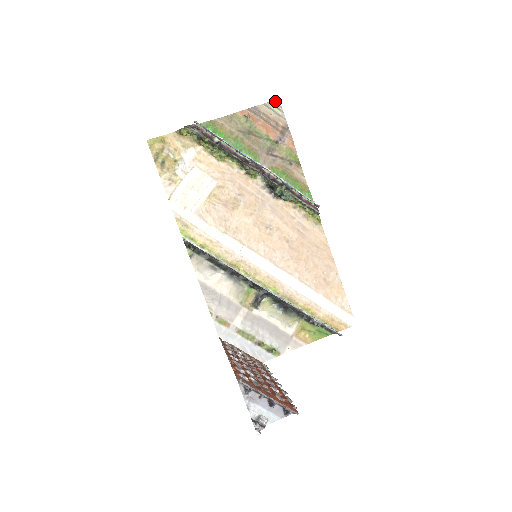
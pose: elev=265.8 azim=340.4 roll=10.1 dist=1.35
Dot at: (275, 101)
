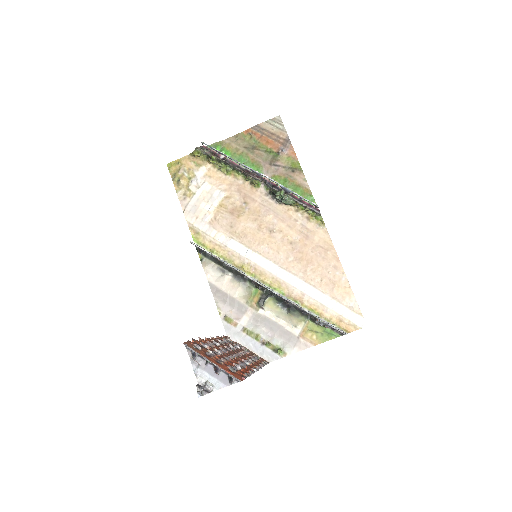
Dot at: (276, 117)
